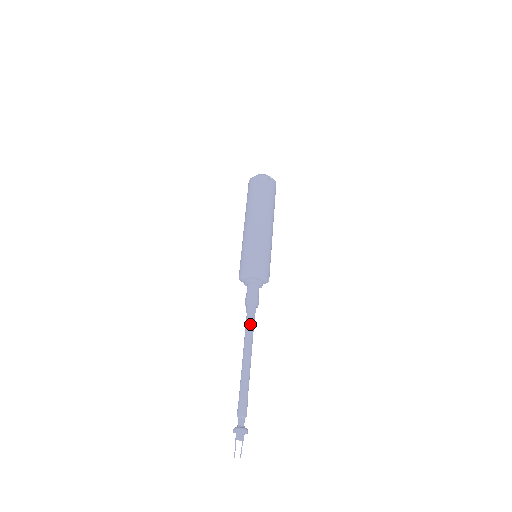
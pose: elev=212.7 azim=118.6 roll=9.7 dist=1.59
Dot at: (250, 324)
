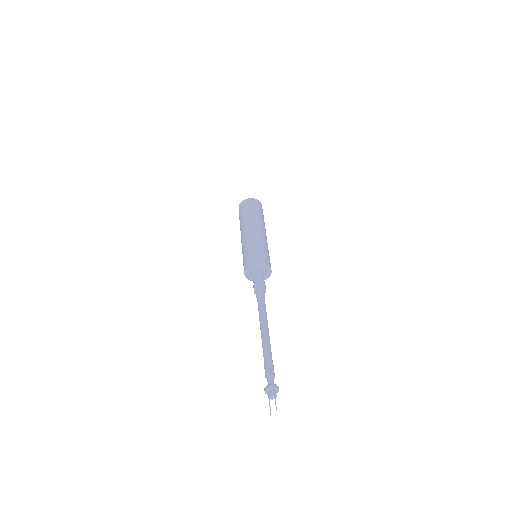
Dot at: (261, 303)
